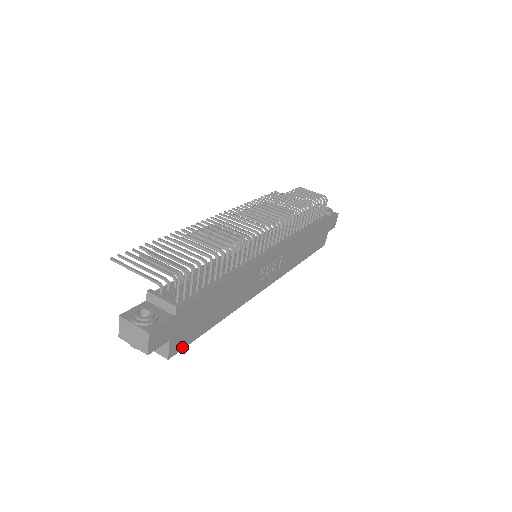
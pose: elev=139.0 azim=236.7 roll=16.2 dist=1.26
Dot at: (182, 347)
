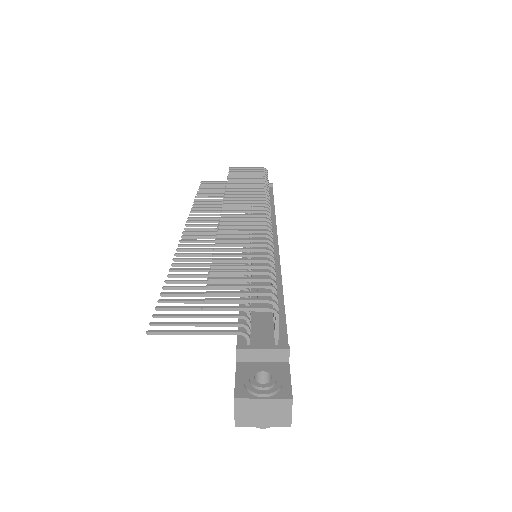
Dot at: occluded
